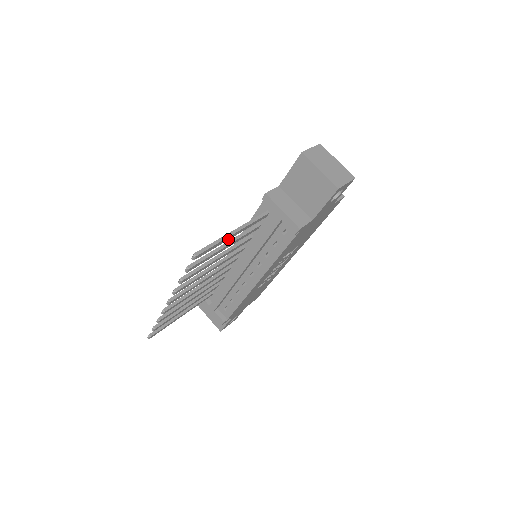
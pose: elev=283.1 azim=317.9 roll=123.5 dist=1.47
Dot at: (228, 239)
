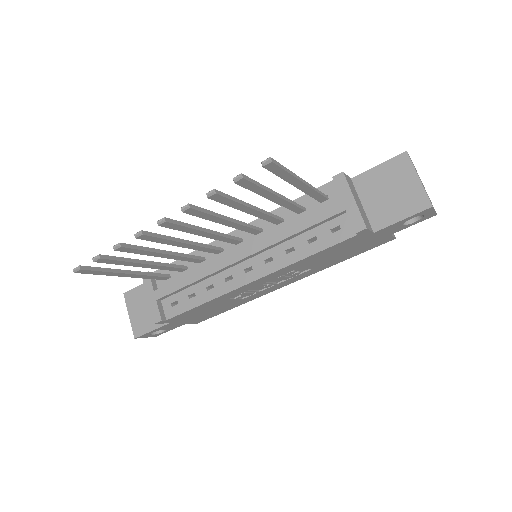
Dot at: (292, 184)
